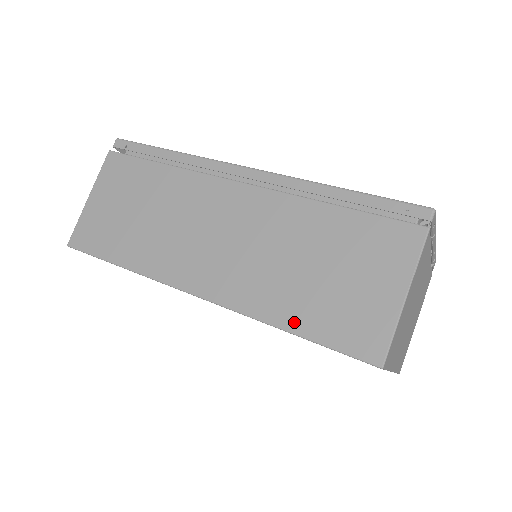
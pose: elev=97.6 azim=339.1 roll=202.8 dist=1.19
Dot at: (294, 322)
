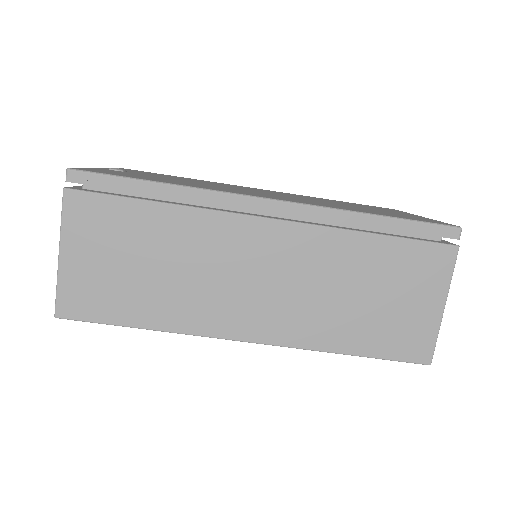
Dot at: (353, 346)
